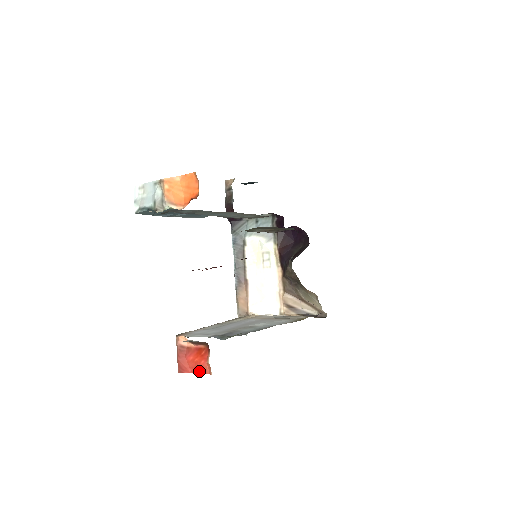
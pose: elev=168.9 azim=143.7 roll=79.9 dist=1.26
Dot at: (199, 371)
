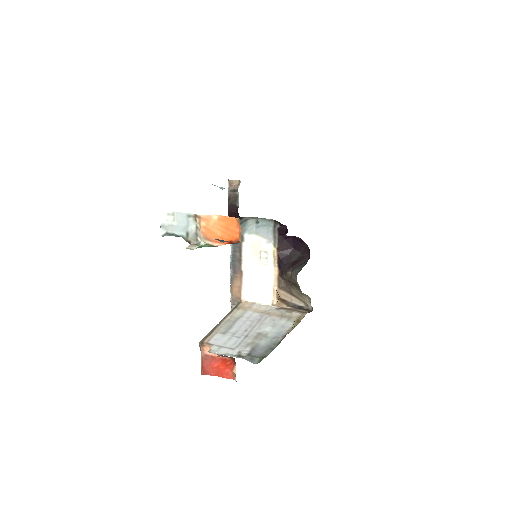
Dot at: (223, 376)
